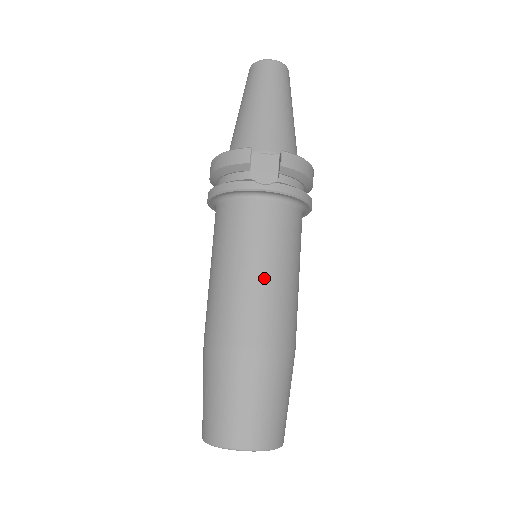
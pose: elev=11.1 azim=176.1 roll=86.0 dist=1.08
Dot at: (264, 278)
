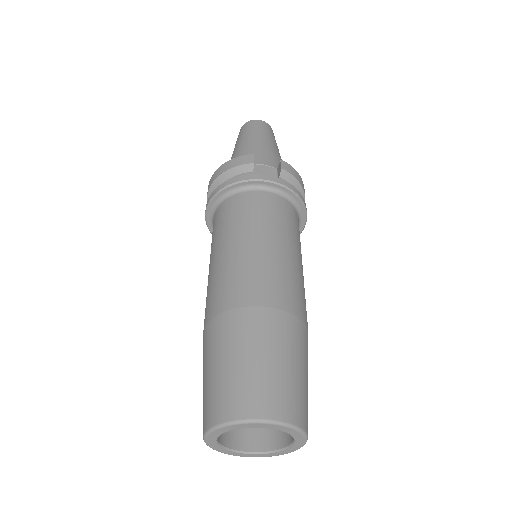
Dot at: (275, 249)
